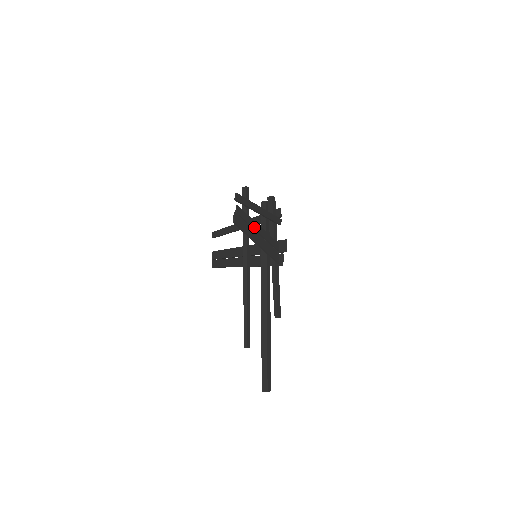
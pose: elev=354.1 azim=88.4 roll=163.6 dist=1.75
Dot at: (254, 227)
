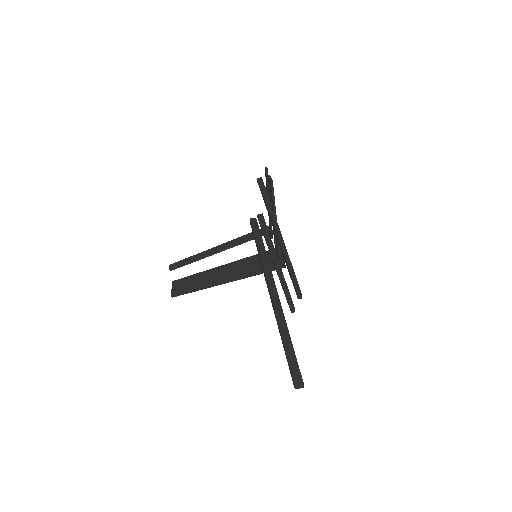
Dot at: occluded
